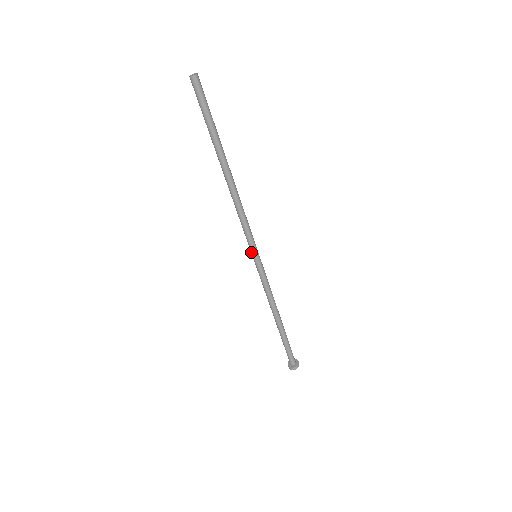
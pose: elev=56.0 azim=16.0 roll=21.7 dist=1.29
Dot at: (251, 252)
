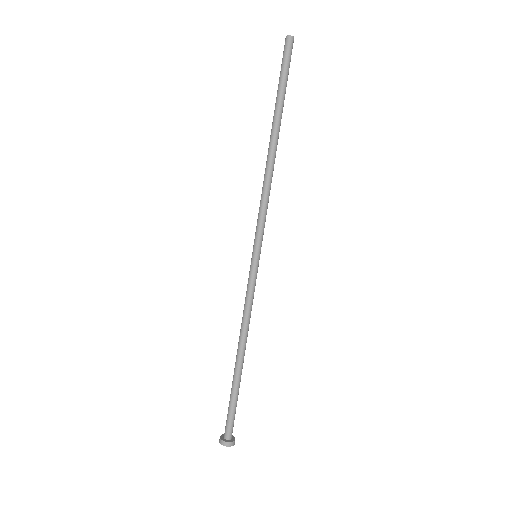
Dot at: (254, 247)
